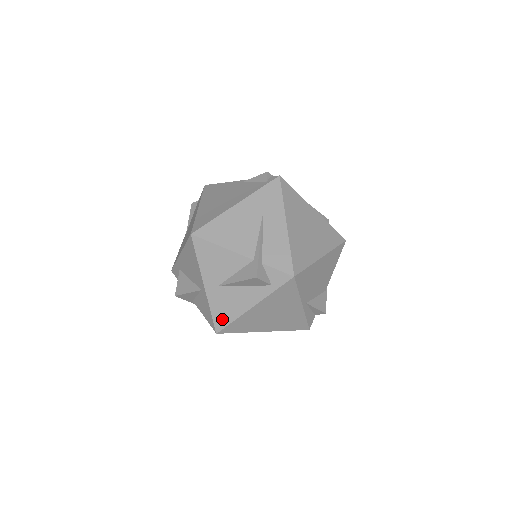
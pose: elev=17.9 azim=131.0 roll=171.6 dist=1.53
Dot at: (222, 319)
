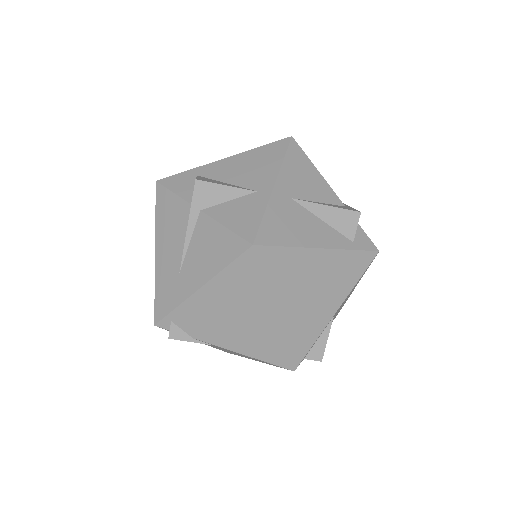
Dot at: (273, 234)
